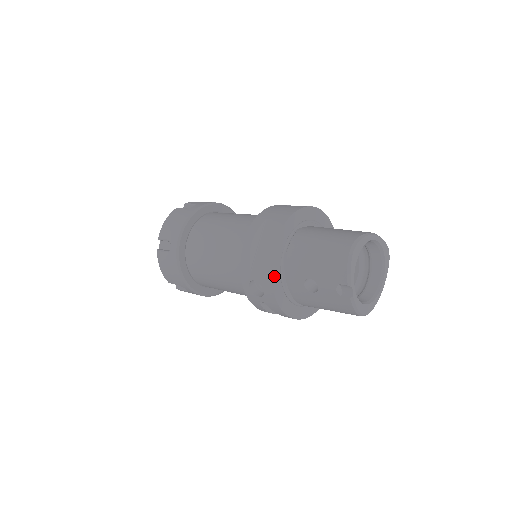
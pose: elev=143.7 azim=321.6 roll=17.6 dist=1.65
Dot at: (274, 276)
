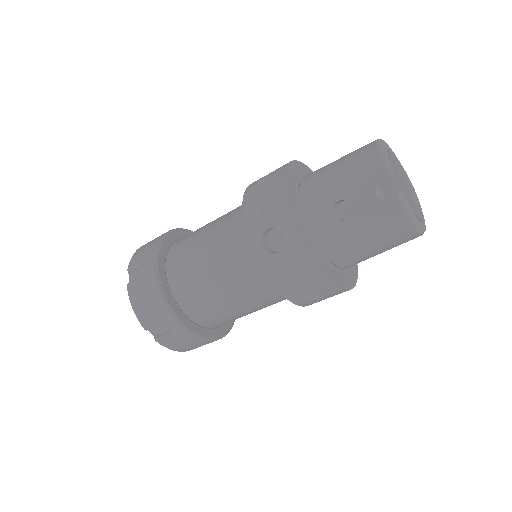
Dot at: (293, 210)
